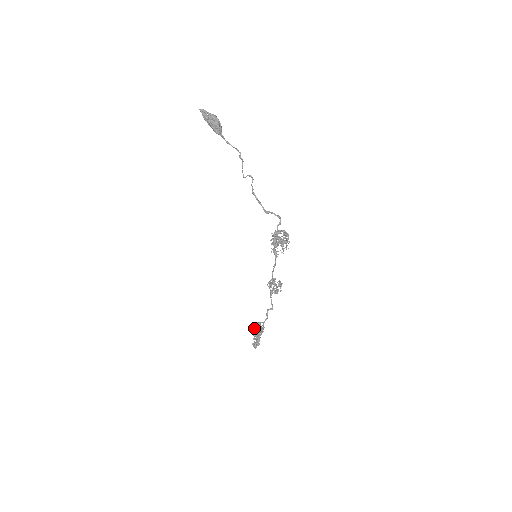
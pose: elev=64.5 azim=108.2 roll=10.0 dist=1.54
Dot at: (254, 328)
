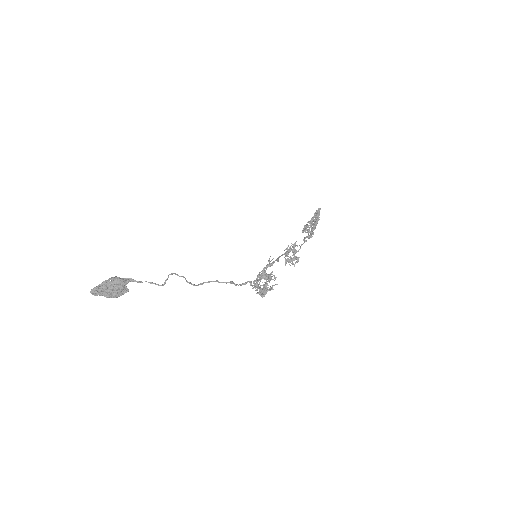
Dot at: occluded
